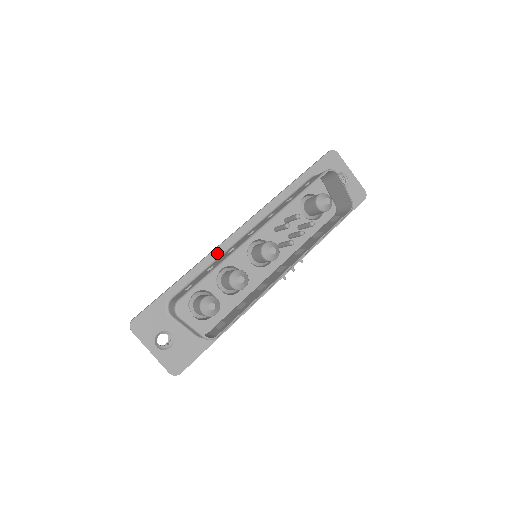
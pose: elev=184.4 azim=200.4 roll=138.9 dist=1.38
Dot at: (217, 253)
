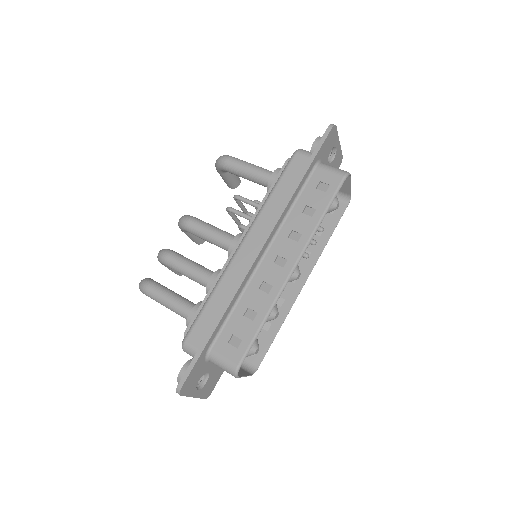
Dot at: (243, 286)
